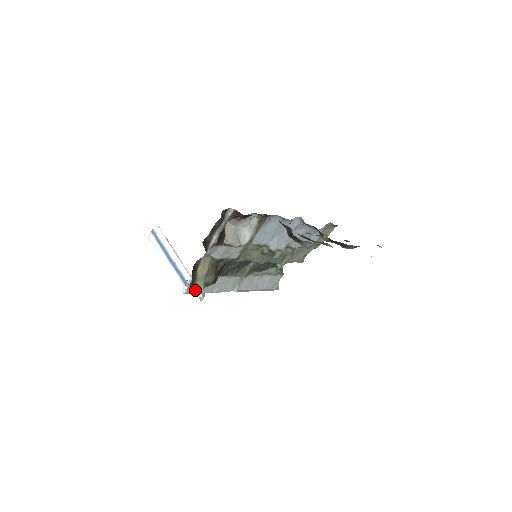
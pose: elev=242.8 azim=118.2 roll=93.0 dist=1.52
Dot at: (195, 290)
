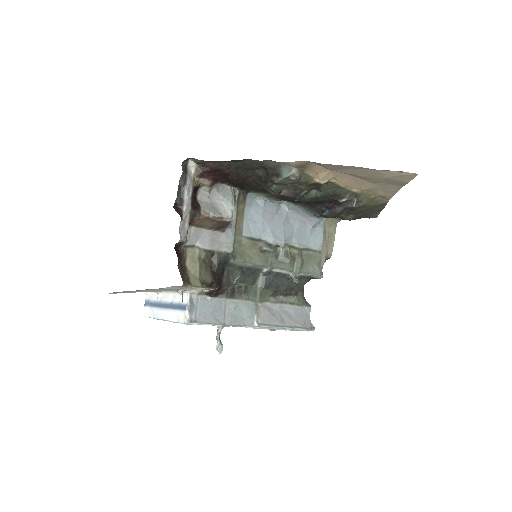
Dot at: (189, 282)
